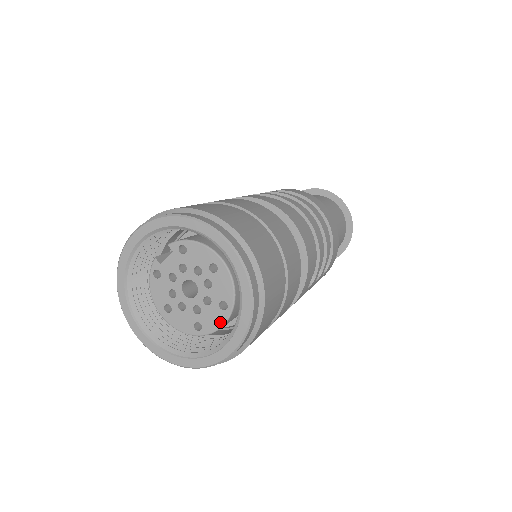
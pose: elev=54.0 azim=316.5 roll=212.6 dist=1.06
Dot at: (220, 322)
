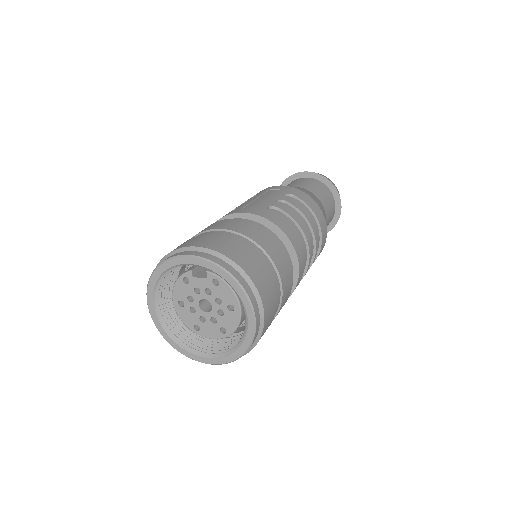
Dot at: (214, 336)
